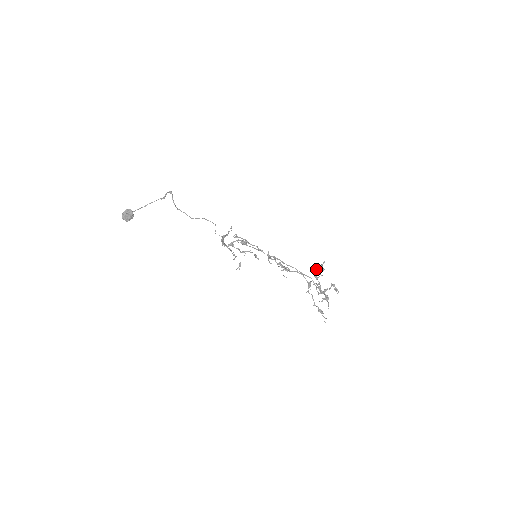
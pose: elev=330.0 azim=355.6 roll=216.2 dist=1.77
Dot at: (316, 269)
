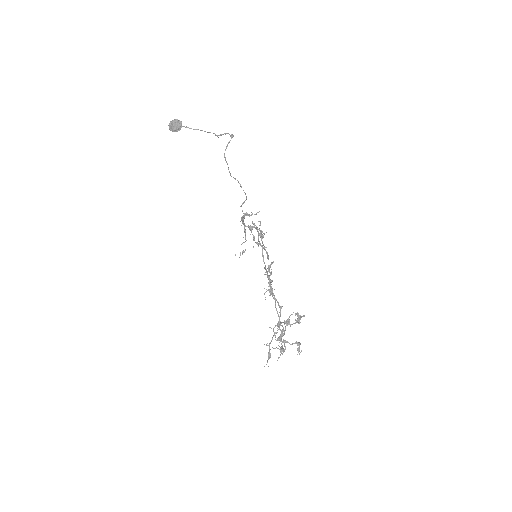
Dot at: (290, 315)
